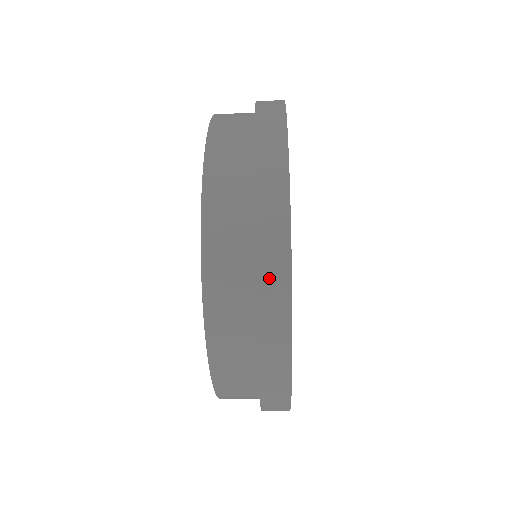
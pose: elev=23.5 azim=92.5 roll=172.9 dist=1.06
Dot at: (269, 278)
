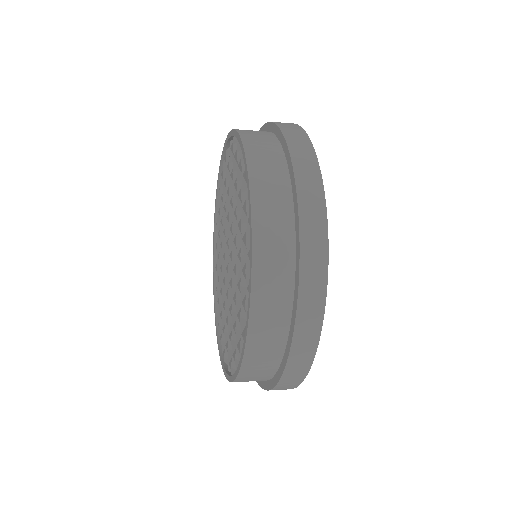
Dot at: occluded
